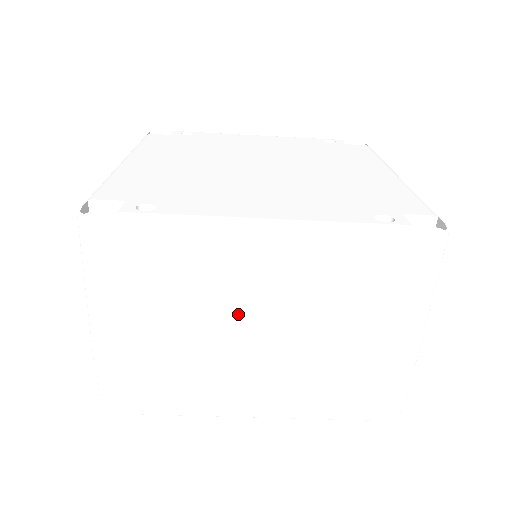
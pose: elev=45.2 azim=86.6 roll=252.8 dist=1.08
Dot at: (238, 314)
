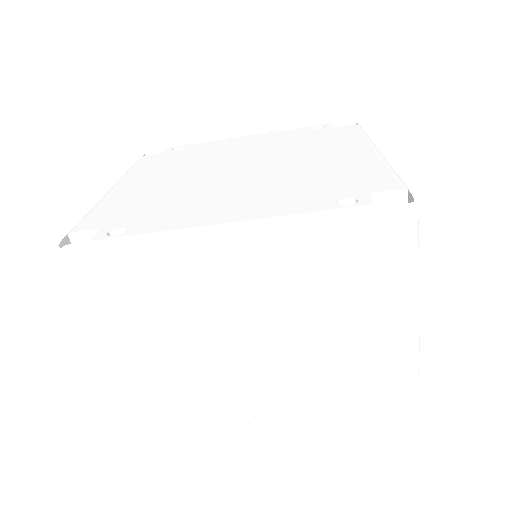
Dot at: (222, 319)
